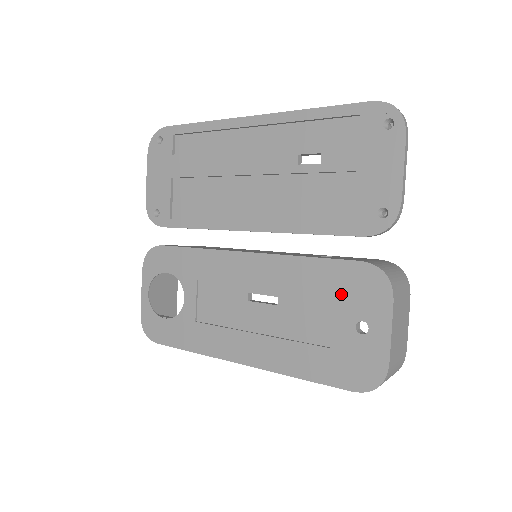
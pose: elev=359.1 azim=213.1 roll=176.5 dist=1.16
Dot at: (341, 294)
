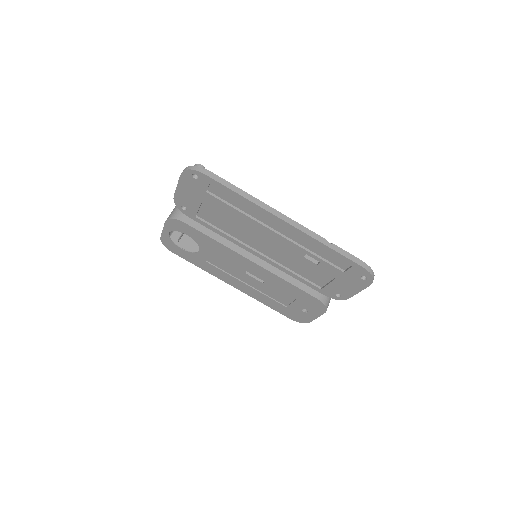
Dot at: (301, 300)
